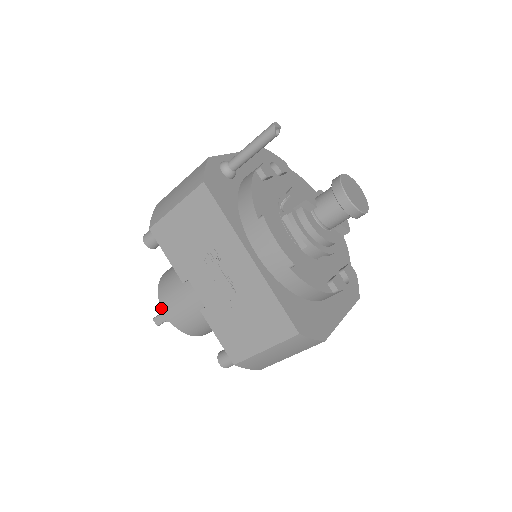
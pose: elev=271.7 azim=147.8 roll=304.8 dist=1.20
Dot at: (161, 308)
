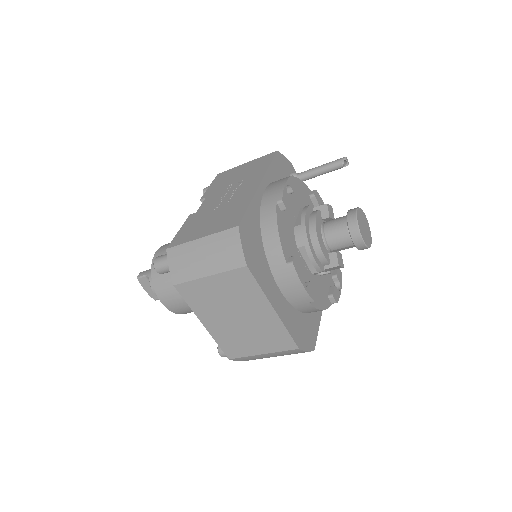
Dot at: (160, 247)
